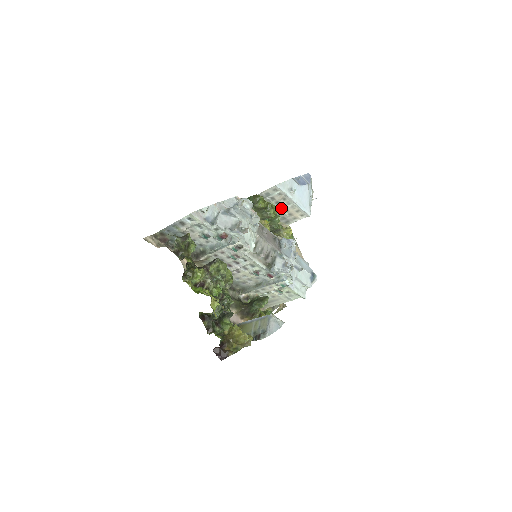
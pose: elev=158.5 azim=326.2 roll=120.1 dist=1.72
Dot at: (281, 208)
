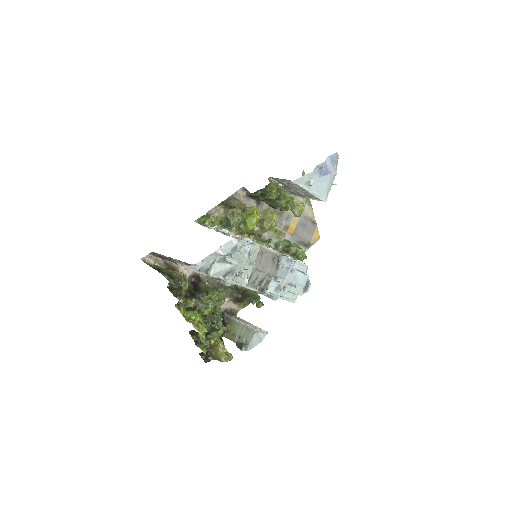
Dot at: (296, 190)
